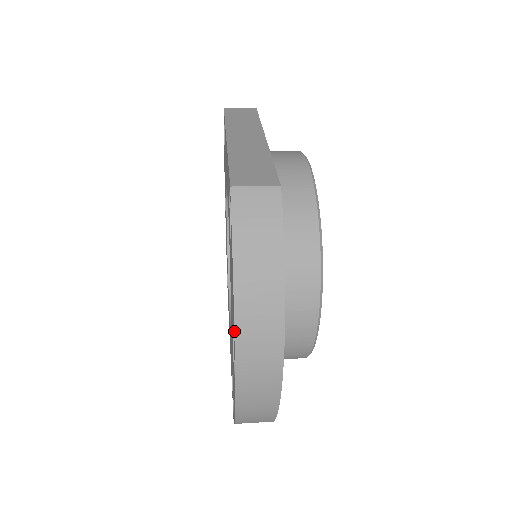
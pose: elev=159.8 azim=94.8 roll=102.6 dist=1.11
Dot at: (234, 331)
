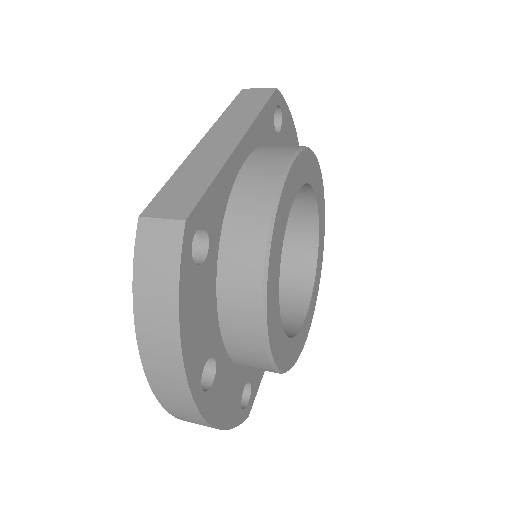
Dot at: (140, 357)
